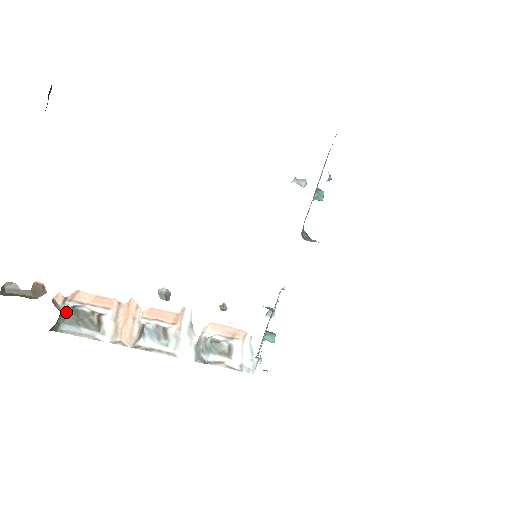
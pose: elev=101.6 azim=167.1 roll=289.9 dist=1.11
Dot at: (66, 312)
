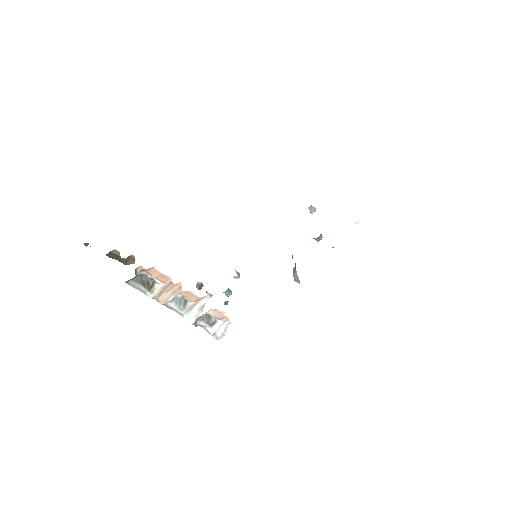
Dot at: (138, 275)
